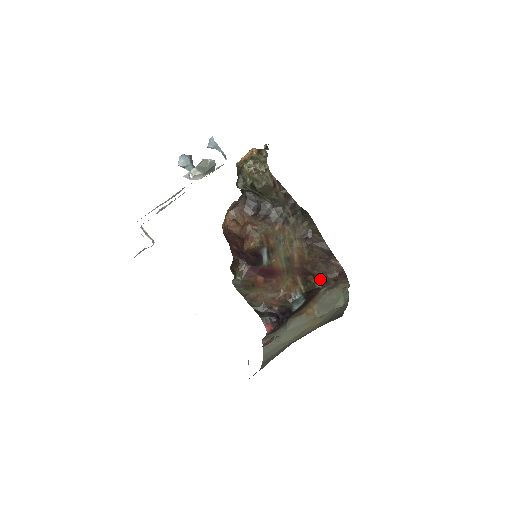
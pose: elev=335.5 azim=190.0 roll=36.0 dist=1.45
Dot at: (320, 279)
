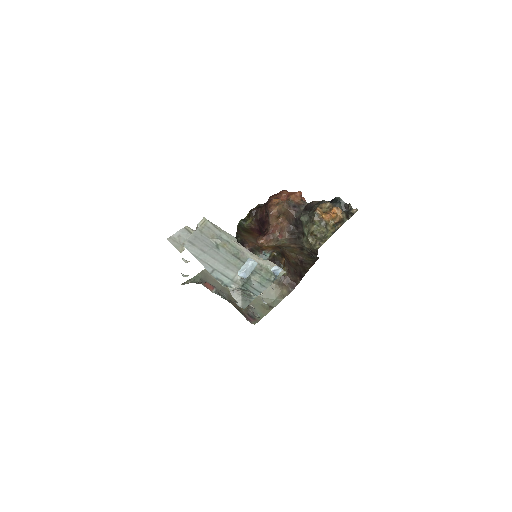
Dot at: (285, 268)
